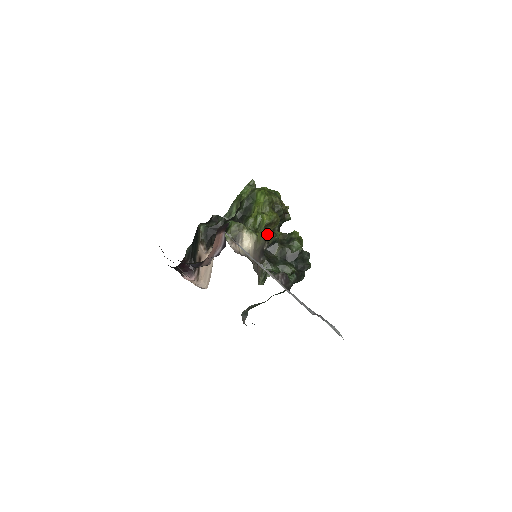
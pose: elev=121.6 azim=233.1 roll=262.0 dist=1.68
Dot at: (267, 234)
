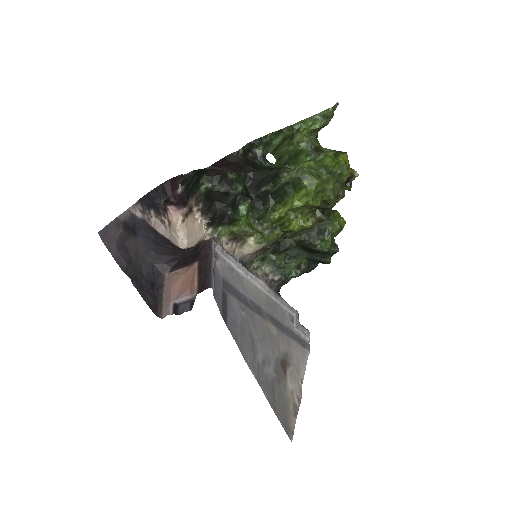
Dot at: occluded
